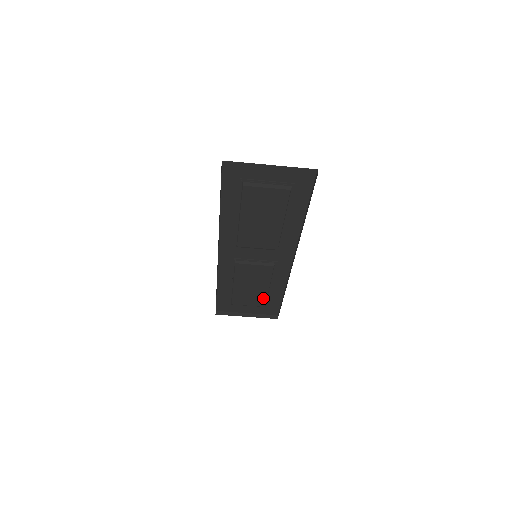
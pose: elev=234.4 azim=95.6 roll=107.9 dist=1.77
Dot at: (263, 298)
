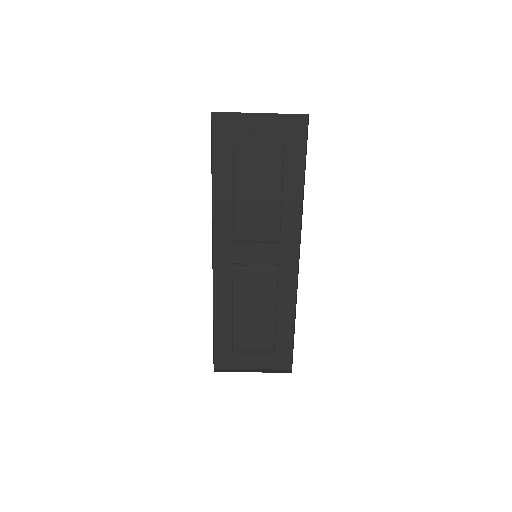
Dot at: (270, 334)
